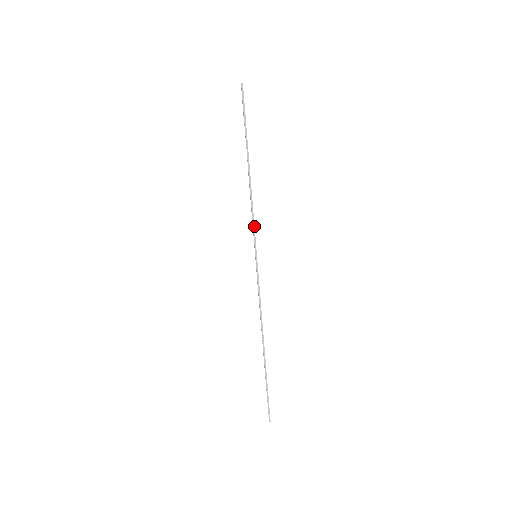
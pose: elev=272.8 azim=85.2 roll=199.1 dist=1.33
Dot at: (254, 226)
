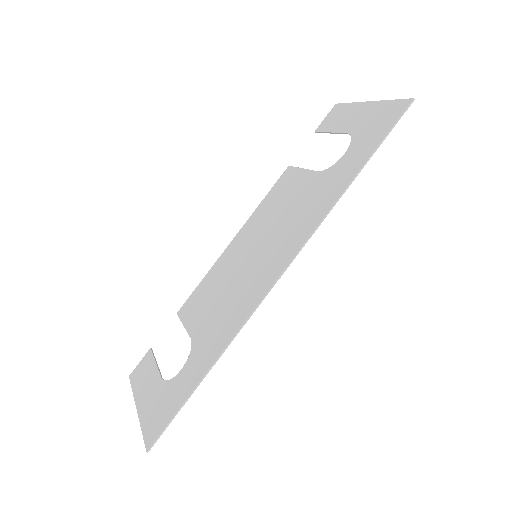
Dot at: (317, 228)
